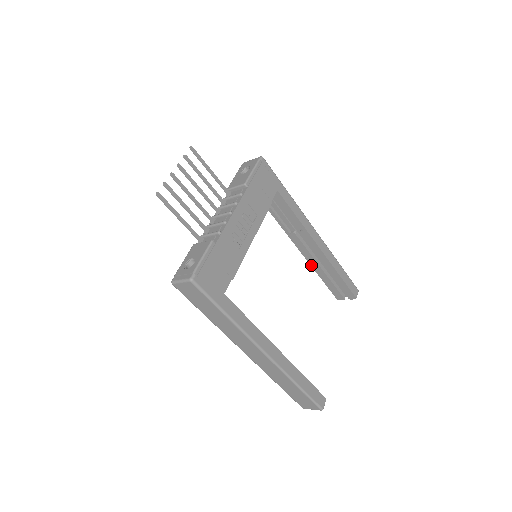
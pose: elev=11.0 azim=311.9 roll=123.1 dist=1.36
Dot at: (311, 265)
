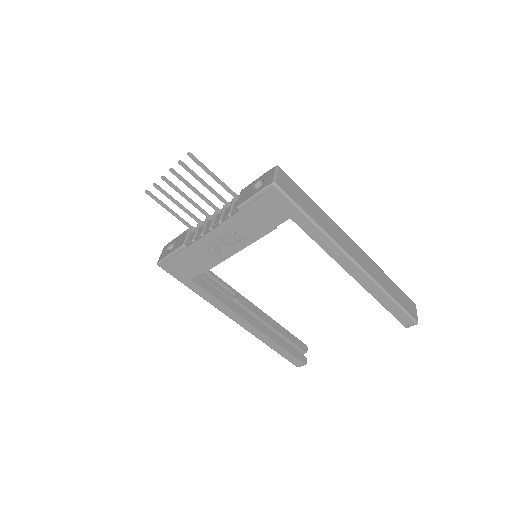
Dot at: occluded
